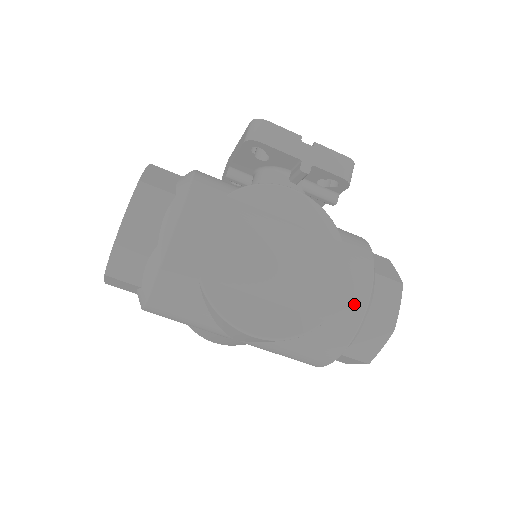
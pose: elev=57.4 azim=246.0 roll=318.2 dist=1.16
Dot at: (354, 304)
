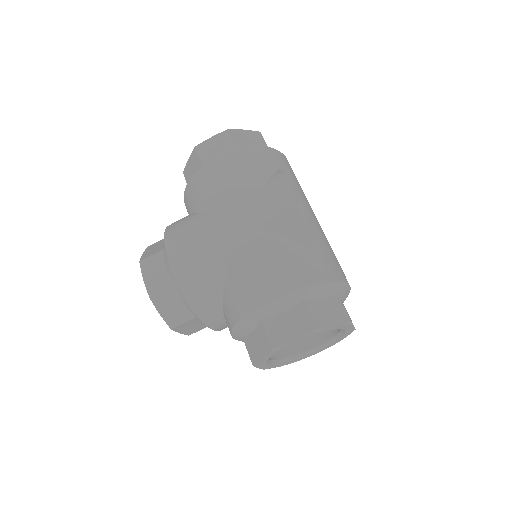
Dot at: (342, 273)
